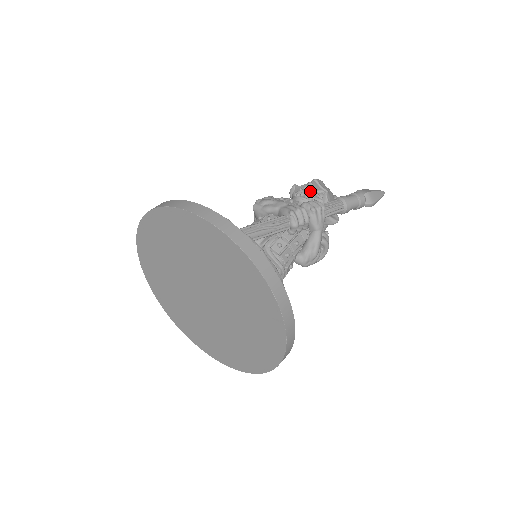
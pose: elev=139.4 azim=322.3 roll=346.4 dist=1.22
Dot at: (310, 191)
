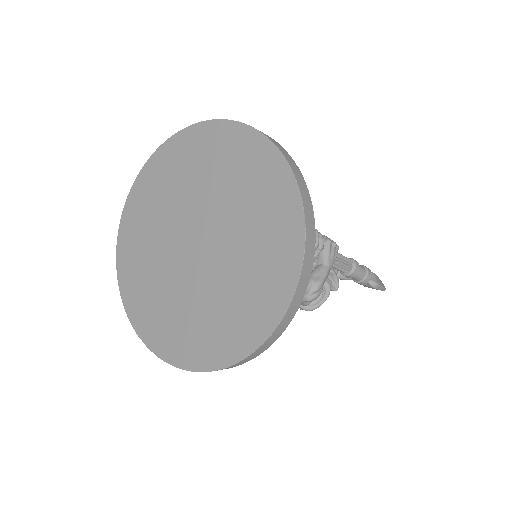
Dot at: occluded
